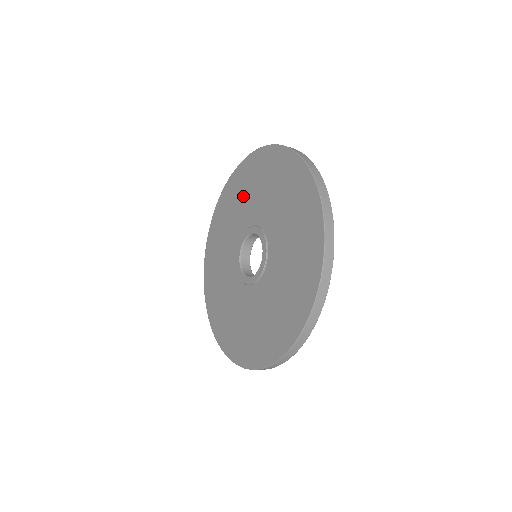
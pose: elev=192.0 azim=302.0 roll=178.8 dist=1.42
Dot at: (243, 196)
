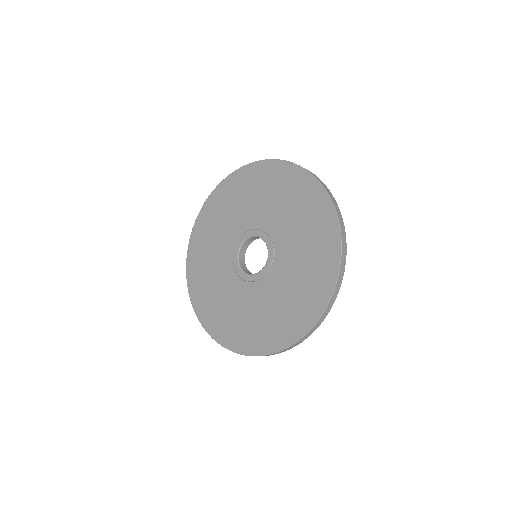
Dot at: (213, 237)
